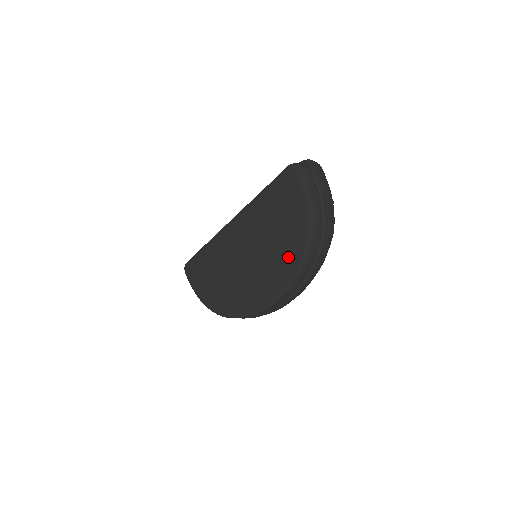
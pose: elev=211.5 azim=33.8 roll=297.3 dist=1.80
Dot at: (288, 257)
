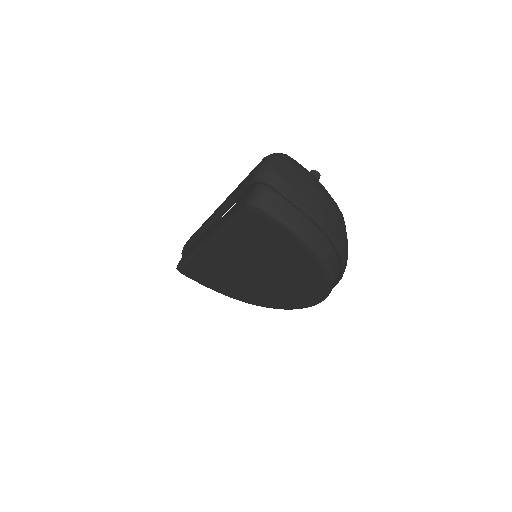
Dot at: (307, 281)
